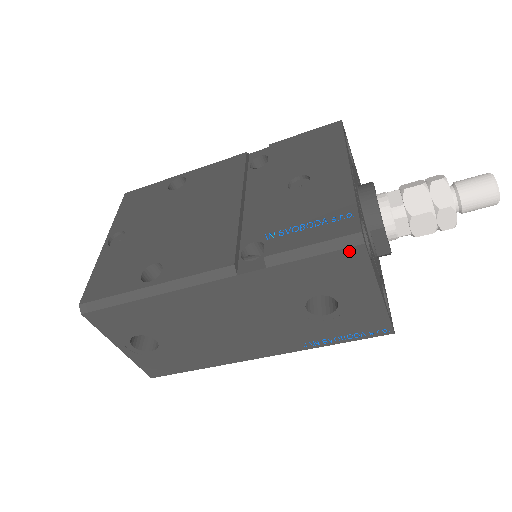
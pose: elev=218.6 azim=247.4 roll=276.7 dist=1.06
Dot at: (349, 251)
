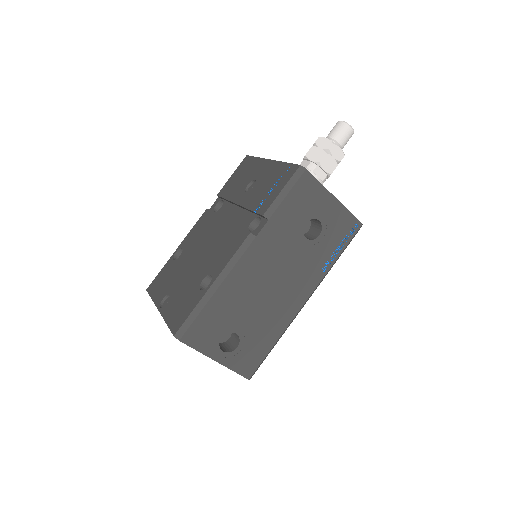
Dot at: (302, 179)
